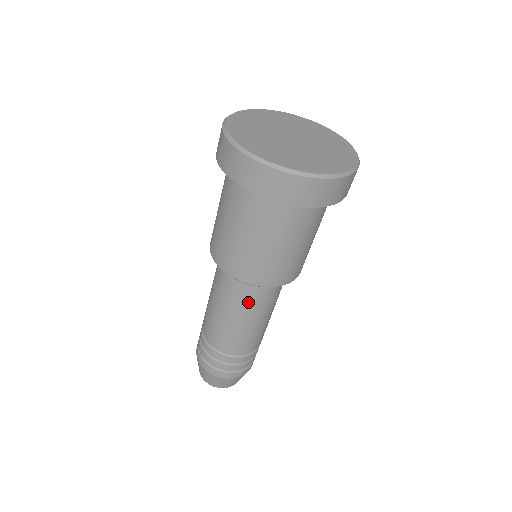
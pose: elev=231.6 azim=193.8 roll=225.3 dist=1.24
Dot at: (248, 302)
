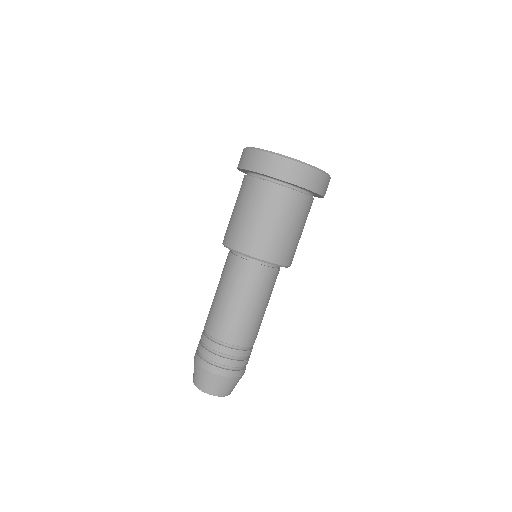
Dot at: (228, 274)
